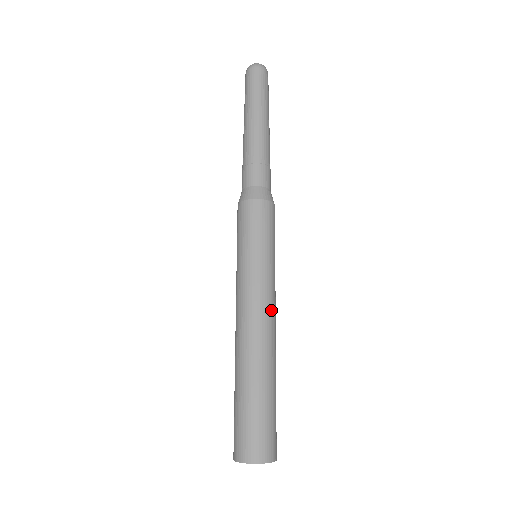
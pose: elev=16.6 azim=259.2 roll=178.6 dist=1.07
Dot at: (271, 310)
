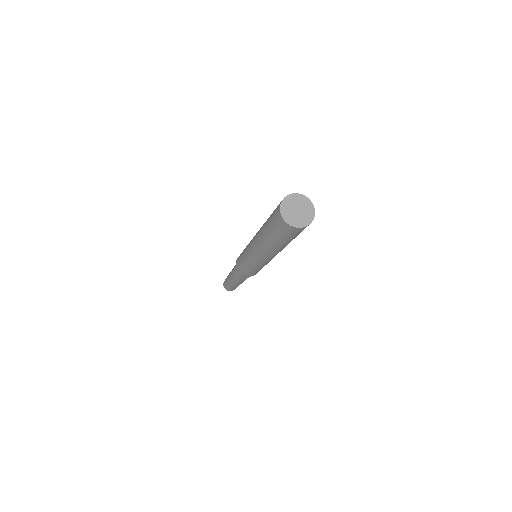
Dot at: occluded
